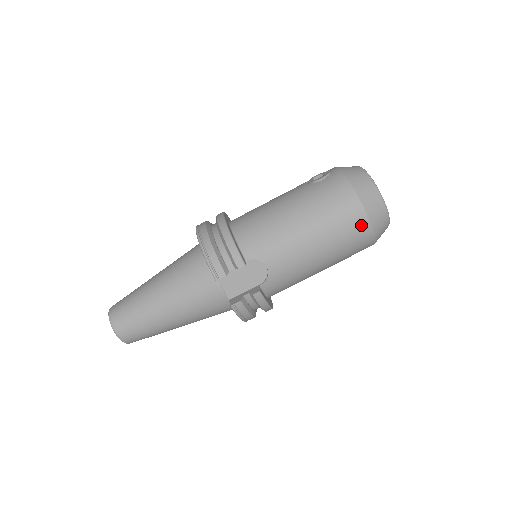
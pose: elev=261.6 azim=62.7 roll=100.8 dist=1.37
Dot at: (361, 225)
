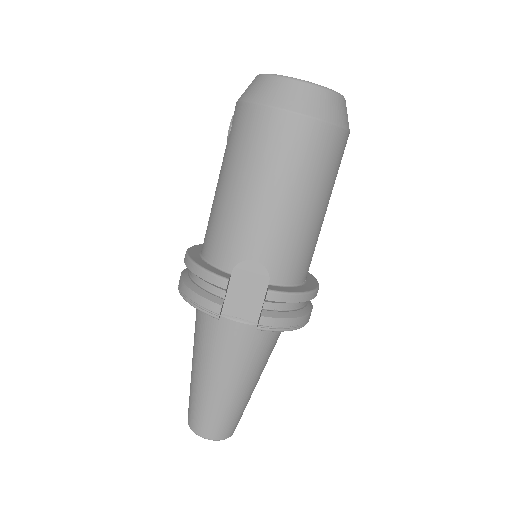
Dot at: (298, 128)
